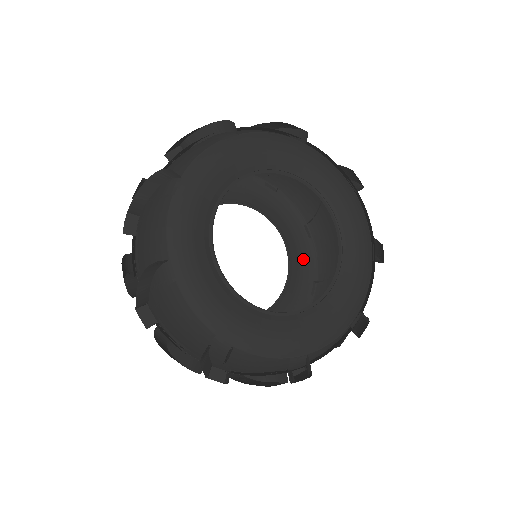
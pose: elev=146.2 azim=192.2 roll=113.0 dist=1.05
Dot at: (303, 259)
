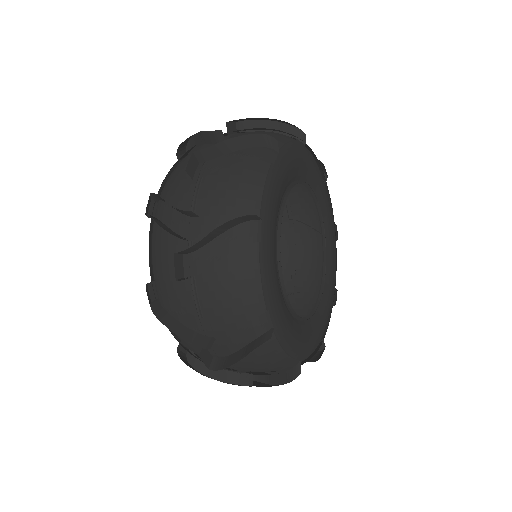
Dot at: occluded
